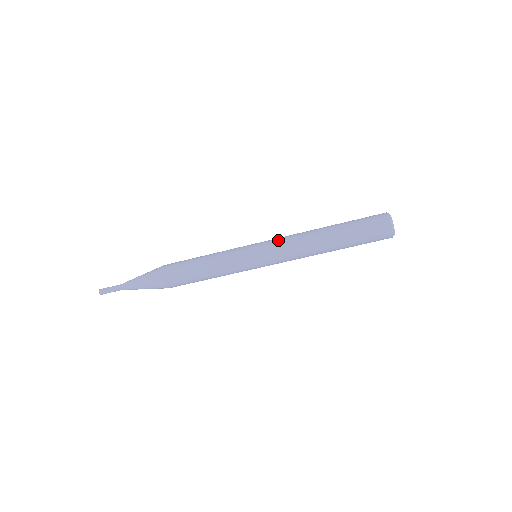
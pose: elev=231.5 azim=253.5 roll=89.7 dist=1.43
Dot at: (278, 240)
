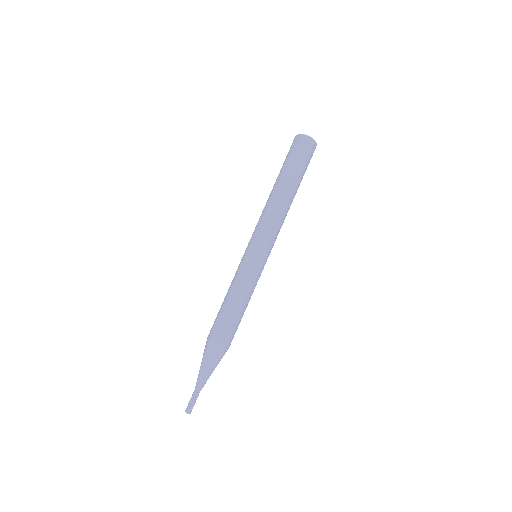
Dot at: occluded
